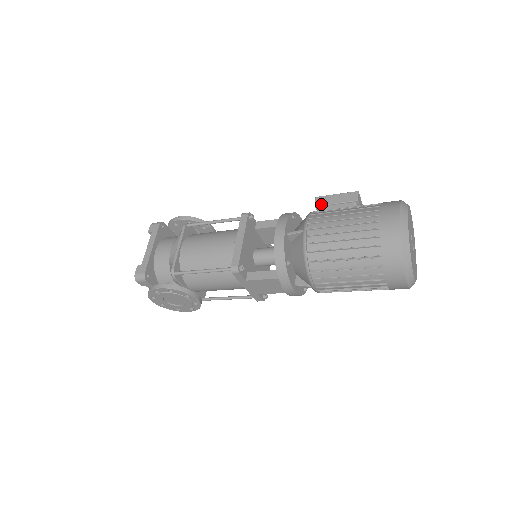
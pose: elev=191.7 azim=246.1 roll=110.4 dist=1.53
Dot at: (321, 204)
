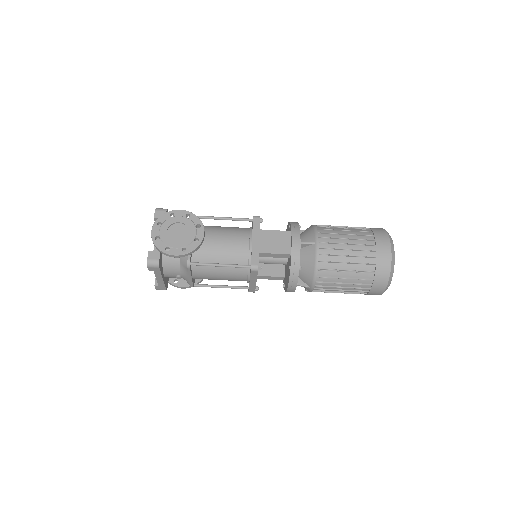
Dot at: occluded
